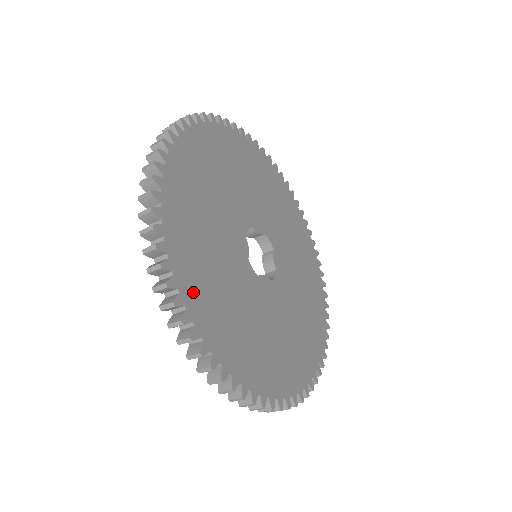
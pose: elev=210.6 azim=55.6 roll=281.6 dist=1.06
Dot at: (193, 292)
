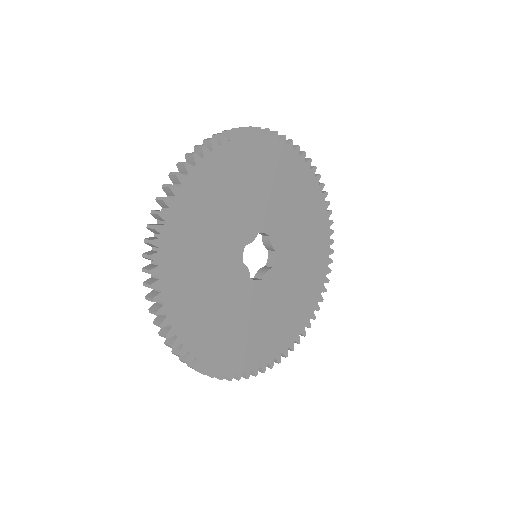
Dot at: (220, 356)
